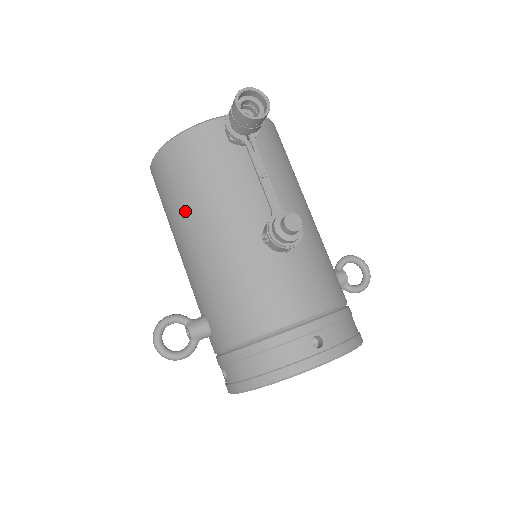
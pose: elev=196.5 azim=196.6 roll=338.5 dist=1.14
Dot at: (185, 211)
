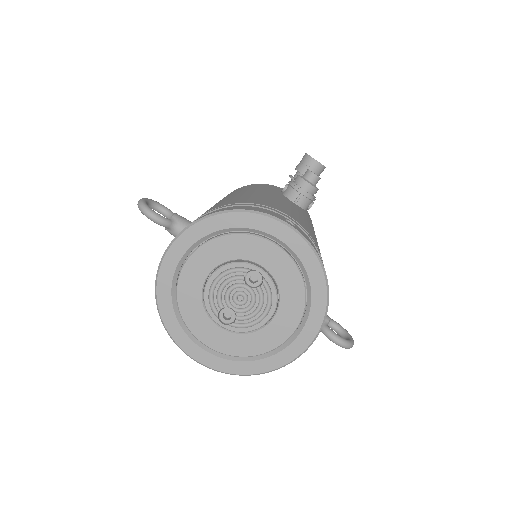
Dot at: occluded
